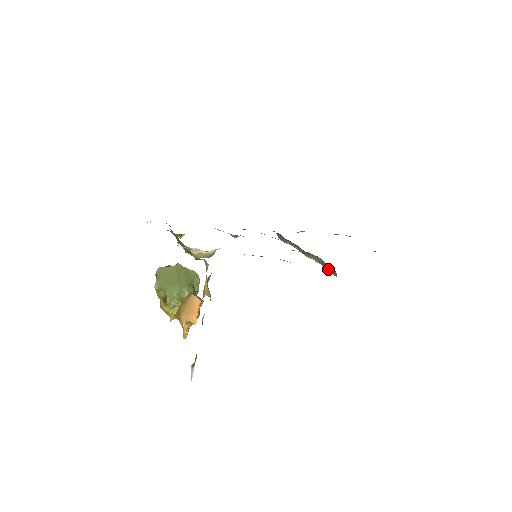
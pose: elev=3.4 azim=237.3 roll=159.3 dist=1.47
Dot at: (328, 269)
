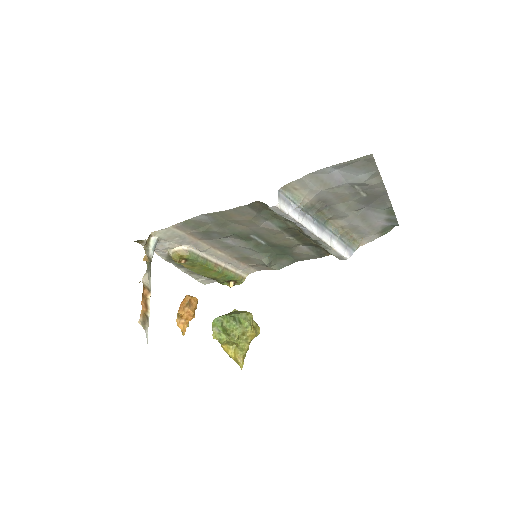
Dot at: (278, 213)
